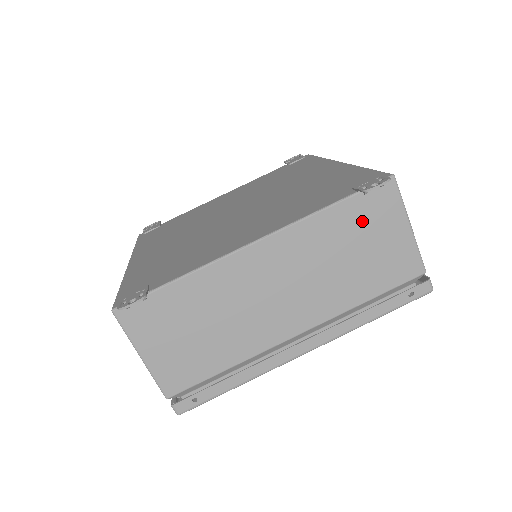
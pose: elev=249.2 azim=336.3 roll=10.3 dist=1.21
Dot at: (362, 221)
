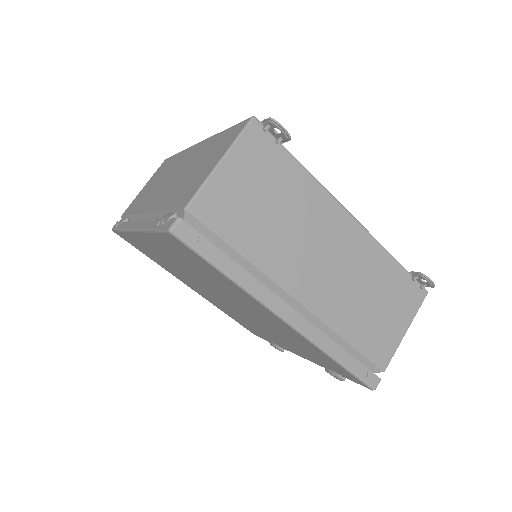
Dot at: (396, 291)
